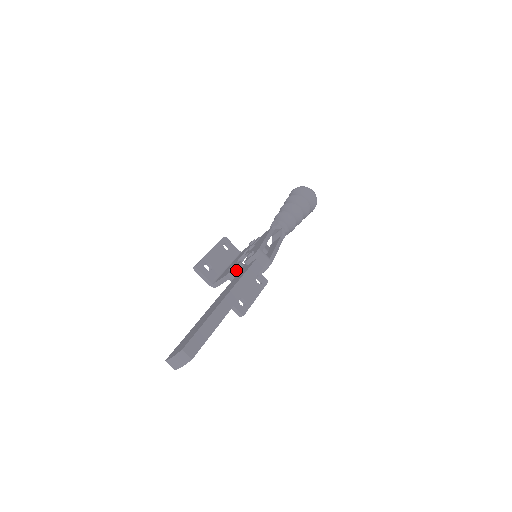
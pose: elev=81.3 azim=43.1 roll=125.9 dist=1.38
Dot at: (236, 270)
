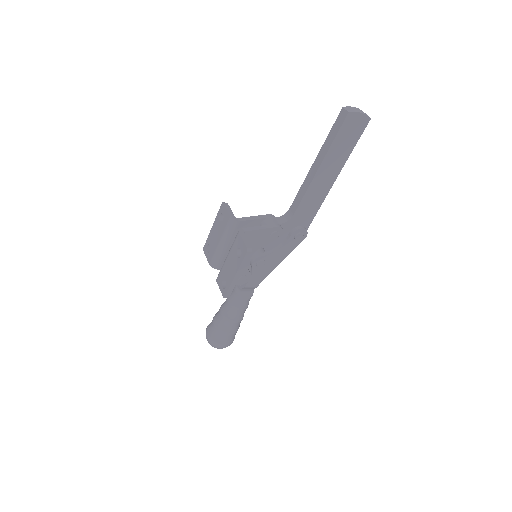
Dot at: occluded
